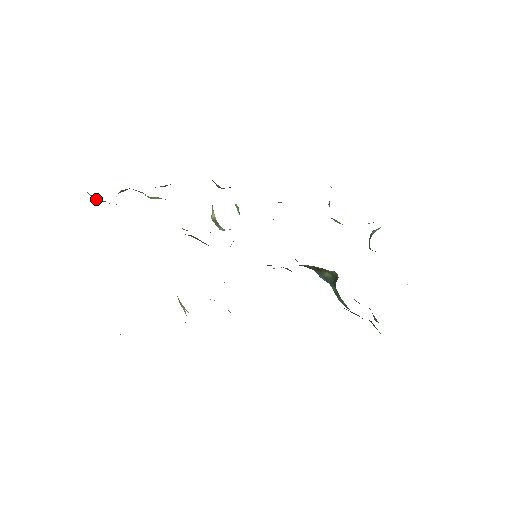
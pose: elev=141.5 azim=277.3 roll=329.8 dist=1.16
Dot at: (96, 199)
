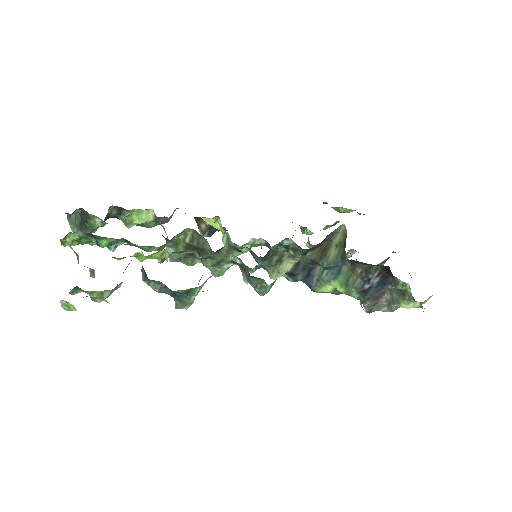
Dot at: (82, 223)
